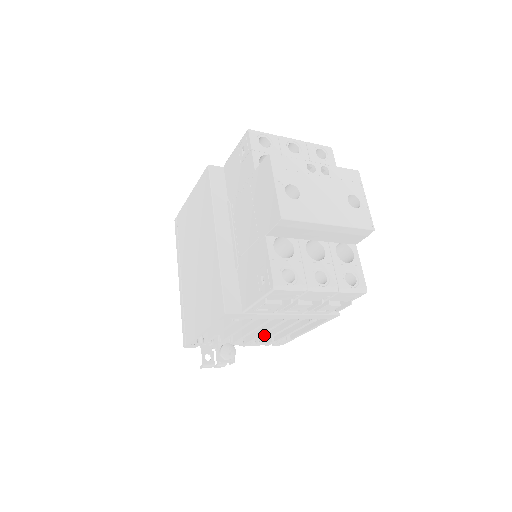
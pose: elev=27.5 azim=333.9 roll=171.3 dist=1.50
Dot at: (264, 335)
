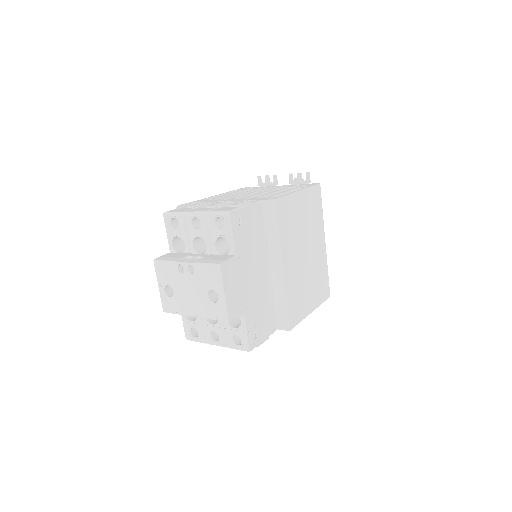
Dot at: occluded
